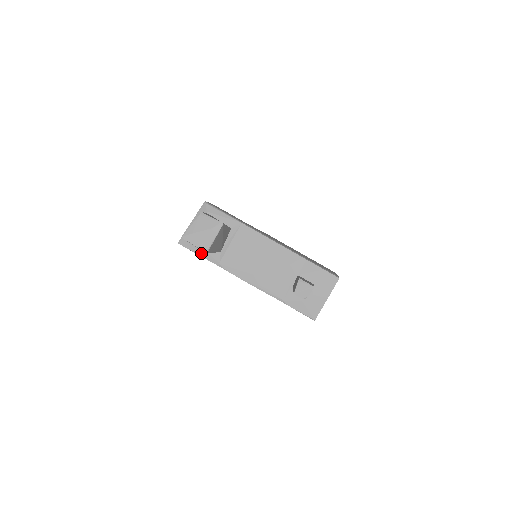
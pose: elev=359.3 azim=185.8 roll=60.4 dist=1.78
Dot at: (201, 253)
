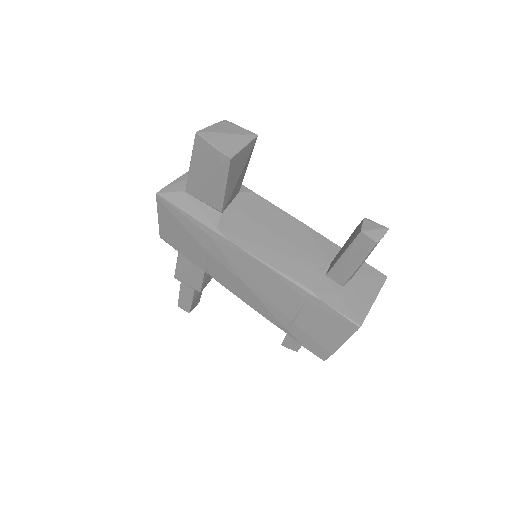
Dot at: (190, 211)
